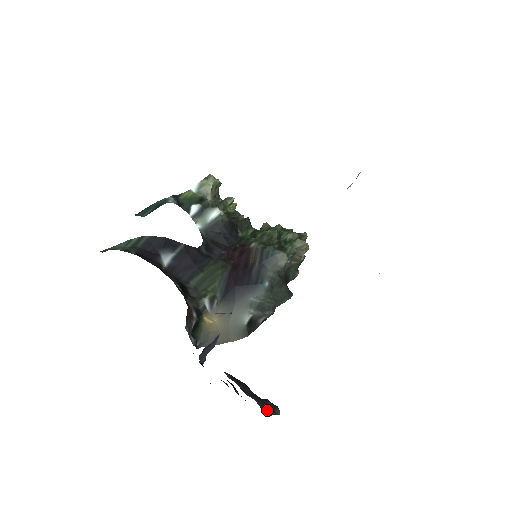
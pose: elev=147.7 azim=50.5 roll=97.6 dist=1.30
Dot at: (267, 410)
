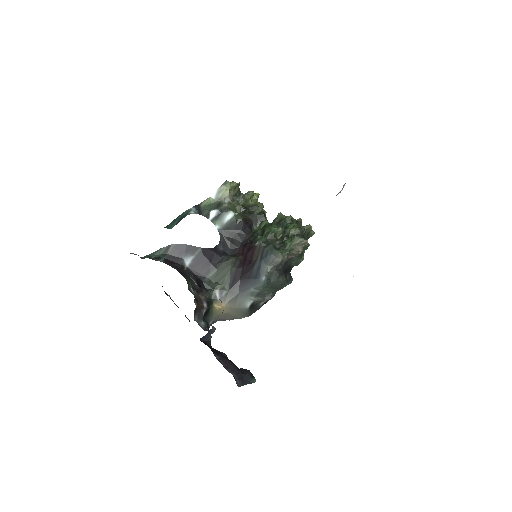
Dot at: (242, 382)
